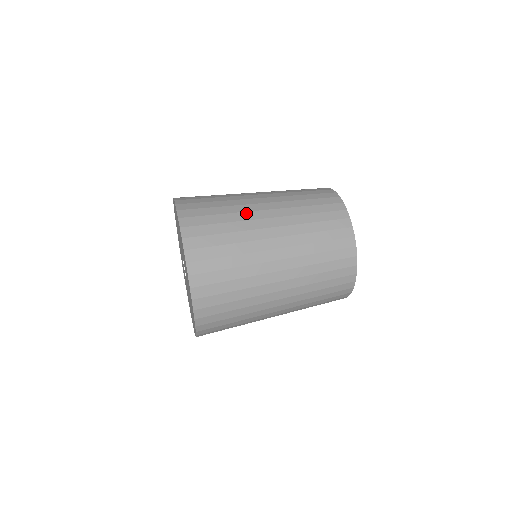
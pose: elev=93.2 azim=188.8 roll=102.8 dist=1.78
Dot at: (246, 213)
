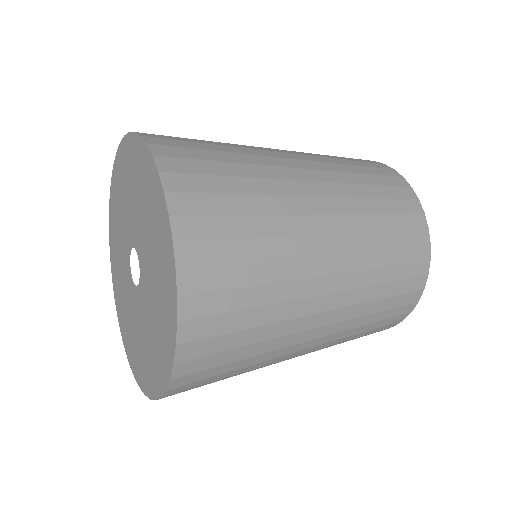
Dot at: occluded
